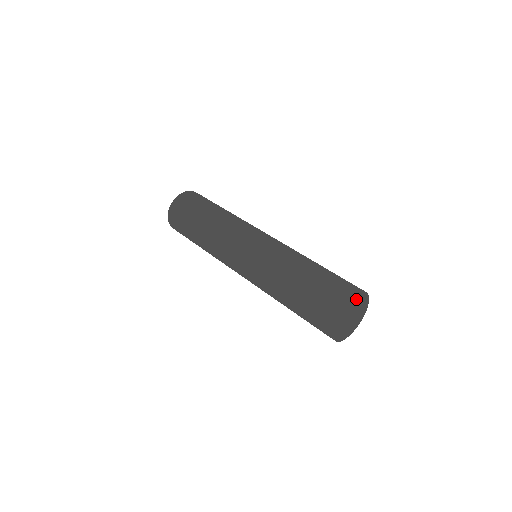
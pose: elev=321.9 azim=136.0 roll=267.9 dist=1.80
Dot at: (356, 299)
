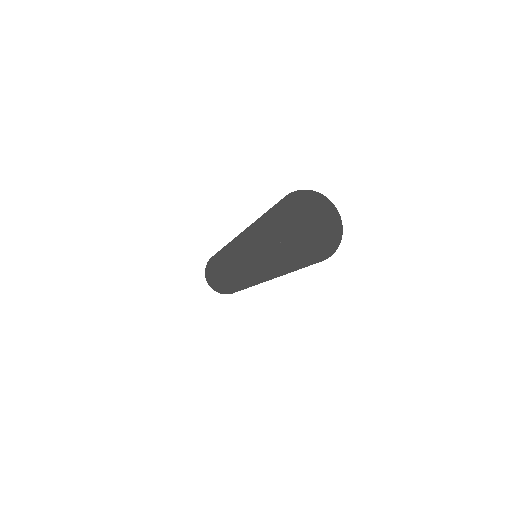
Dot at: (294, 198)
